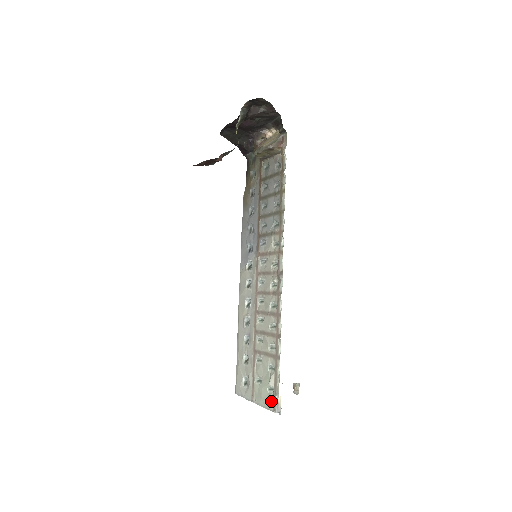
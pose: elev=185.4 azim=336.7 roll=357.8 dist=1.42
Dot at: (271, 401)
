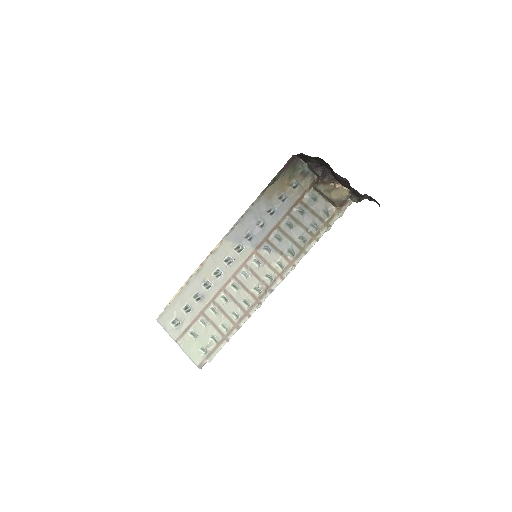
Dot at: (199, 359)
